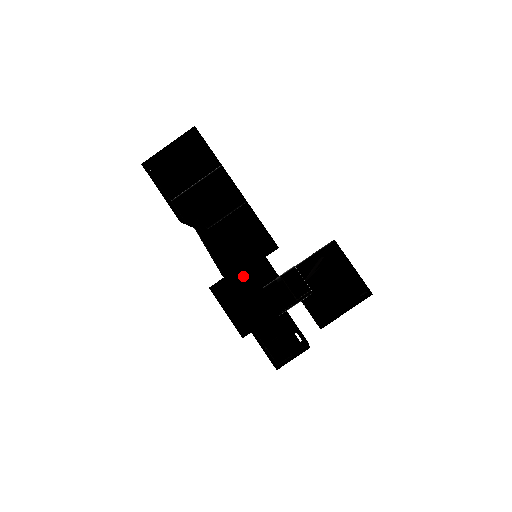
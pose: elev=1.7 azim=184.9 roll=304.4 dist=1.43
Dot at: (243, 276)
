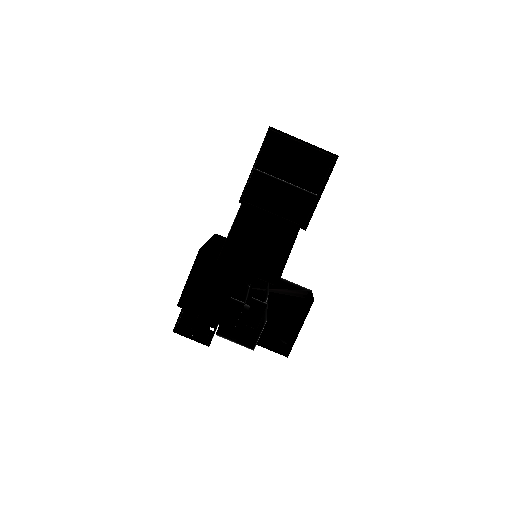
Dot at: (231, 256)
